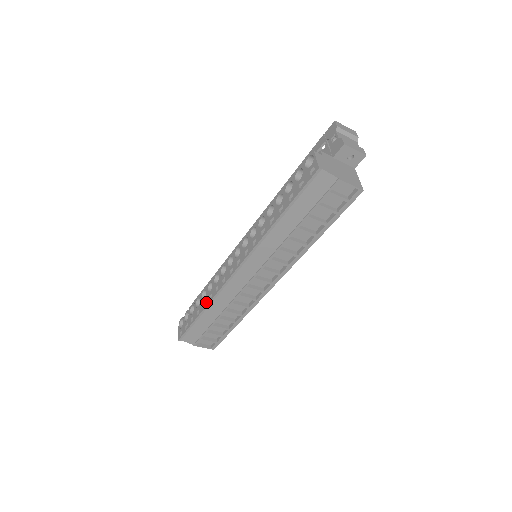
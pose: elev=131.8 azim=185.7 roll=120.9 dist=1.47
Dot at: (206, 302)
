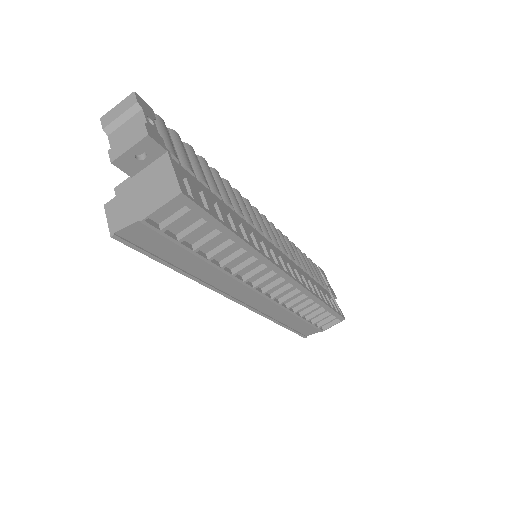
Dot at: occluded
